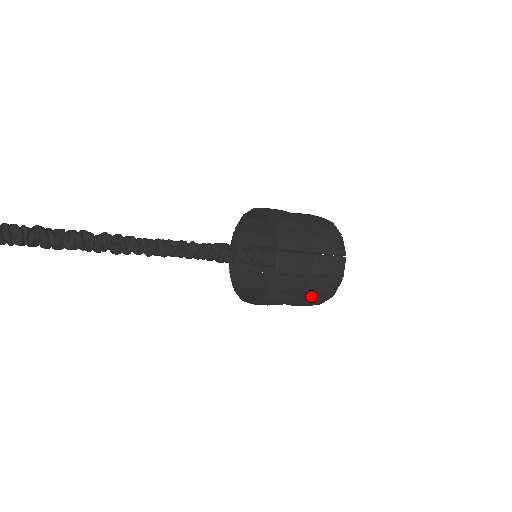
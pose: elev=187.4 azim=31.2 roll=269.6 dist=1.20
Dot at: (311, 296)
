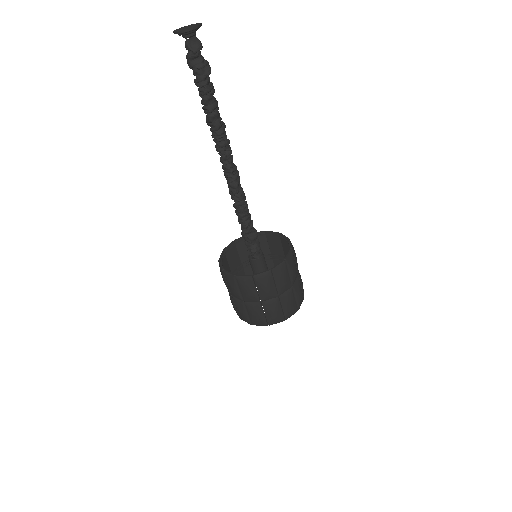
Dot at: (280, 305)
